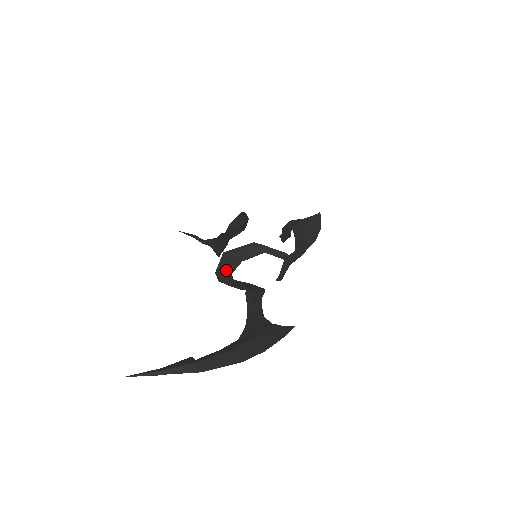
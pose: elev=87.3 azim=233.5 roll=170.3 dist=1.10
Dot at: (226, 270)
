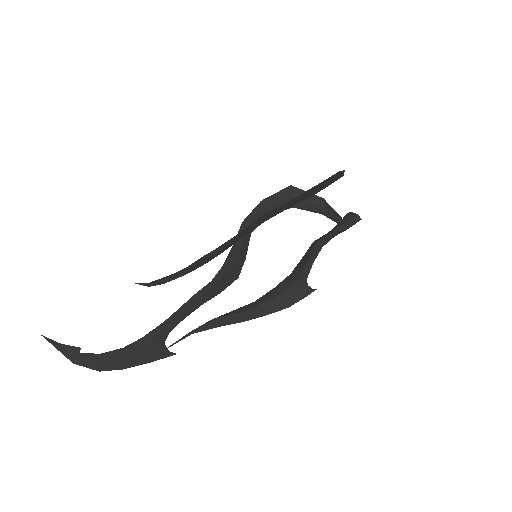
Dot at: (268, 208)
